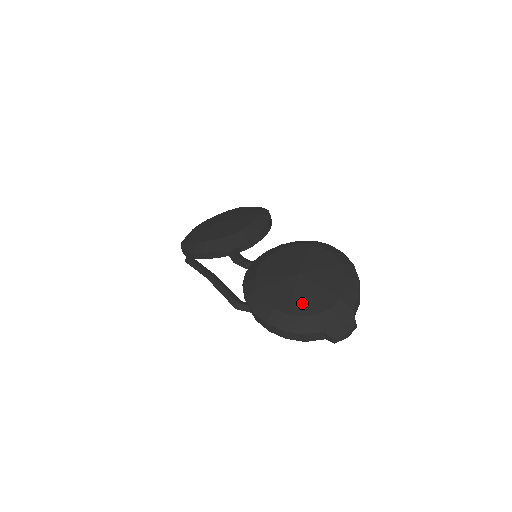
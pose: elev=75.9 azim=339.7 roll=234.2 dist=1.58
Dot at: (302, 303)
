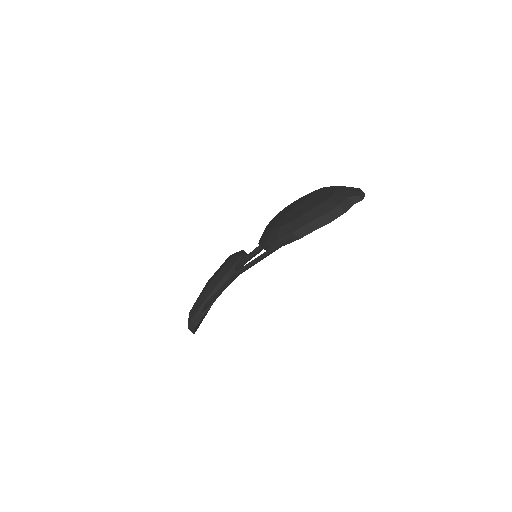
Dot at: (316, 202)
